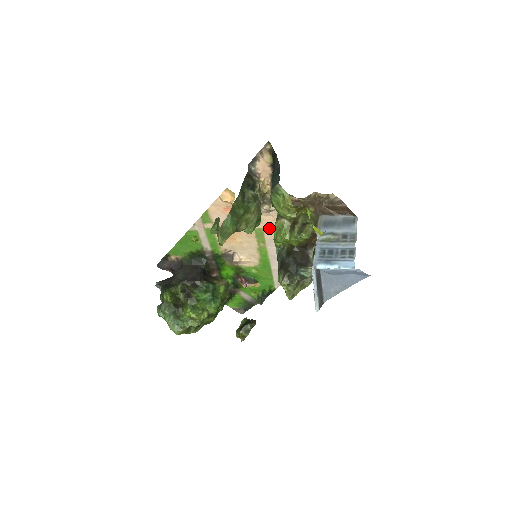
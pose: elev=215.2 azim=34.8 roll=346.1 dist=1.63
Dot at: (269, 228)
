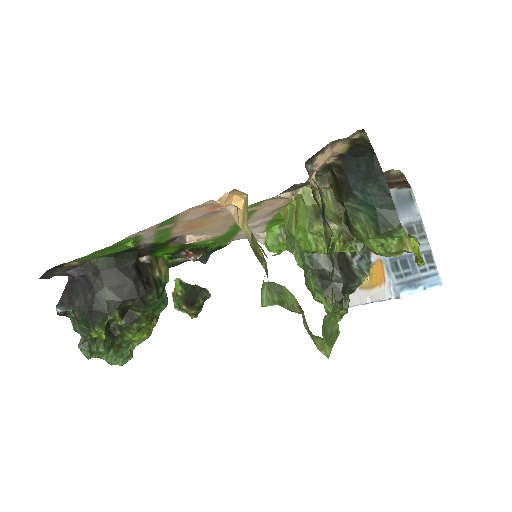
Dot at: (267, 208)
